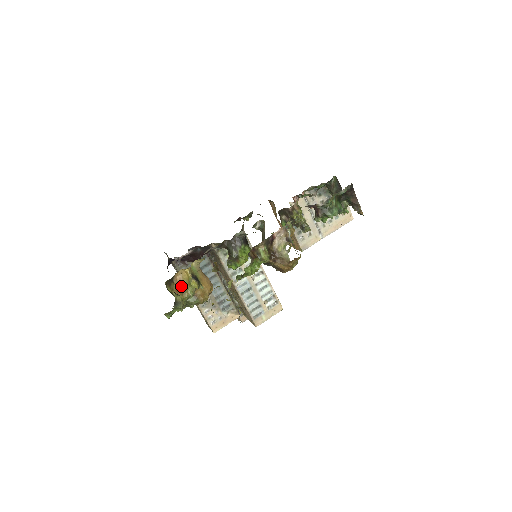
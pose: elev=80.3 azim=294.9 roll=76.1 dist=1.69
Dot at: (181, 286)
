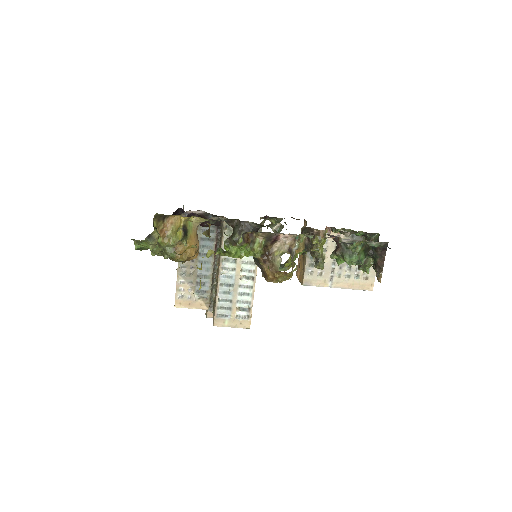
Dot at: (168, 230)
